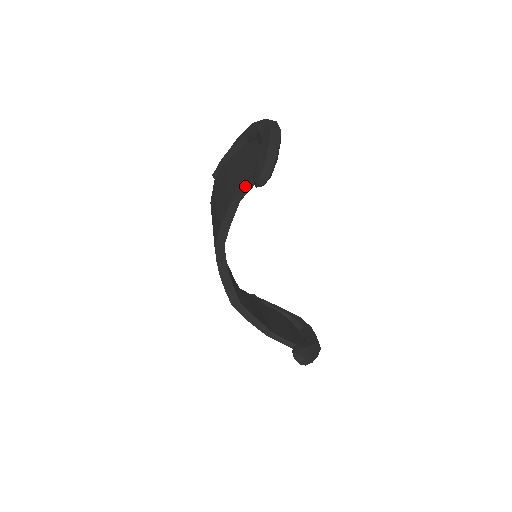
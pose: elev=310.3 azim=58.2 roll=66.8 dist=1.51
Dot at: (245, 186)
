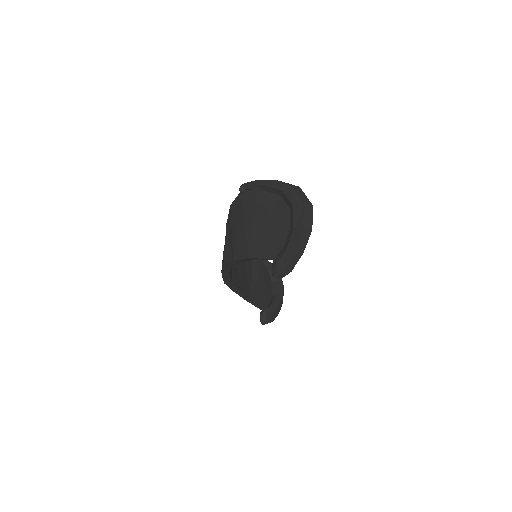
Dot at: (264, 259)
